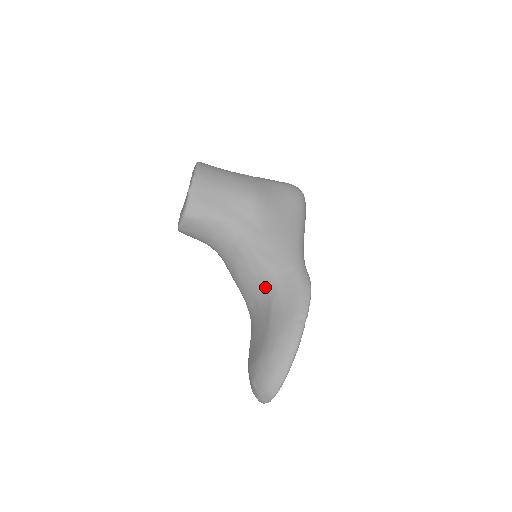
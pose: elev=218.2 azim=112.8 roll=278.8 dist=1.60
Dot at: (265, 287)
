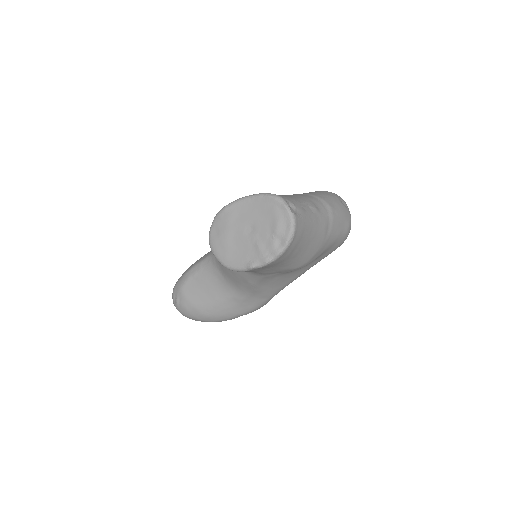
Dot at: (238, 289)
